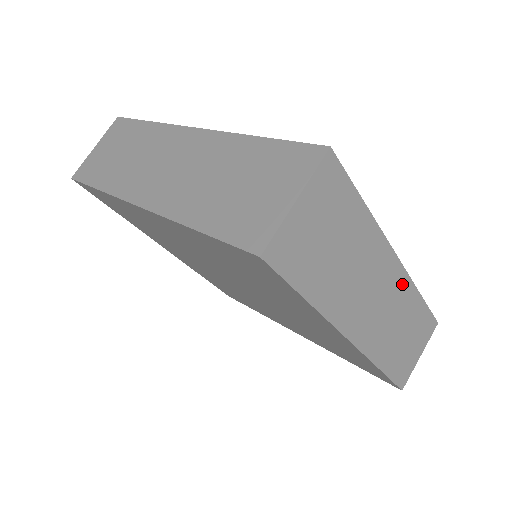
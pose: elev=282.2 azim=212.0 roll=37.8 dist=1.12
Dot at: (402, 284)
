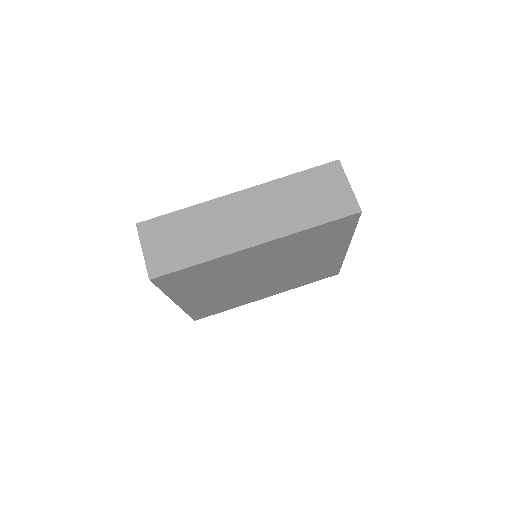
Dot at: occluded
